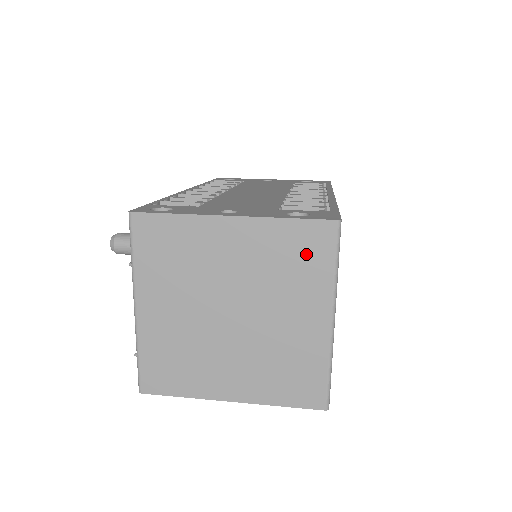
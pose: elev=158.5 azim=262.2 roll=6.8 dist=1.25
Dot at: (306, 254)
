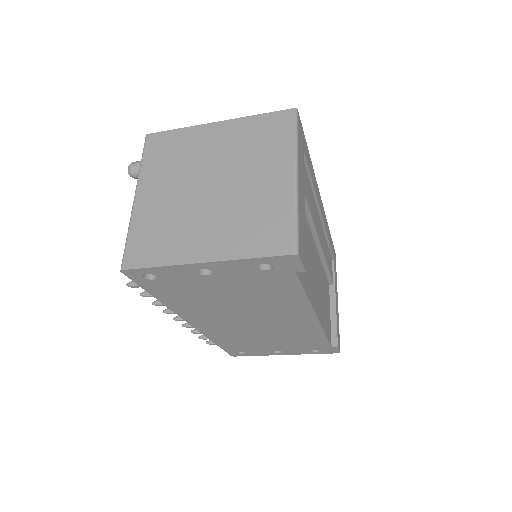
Dot at: (272, 133)
